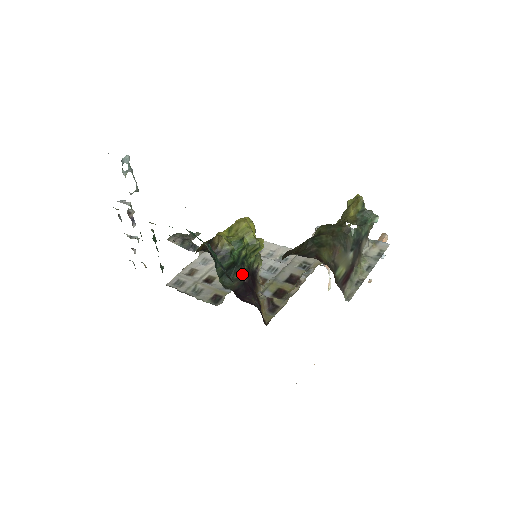
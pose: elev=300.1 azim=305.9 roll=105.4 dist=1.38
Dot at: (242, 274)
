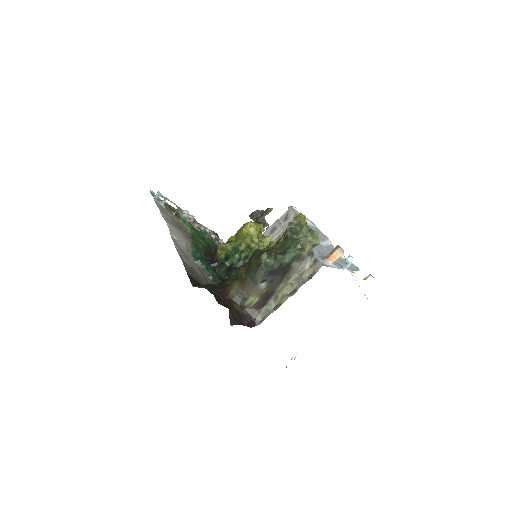
Dot at: occluded
